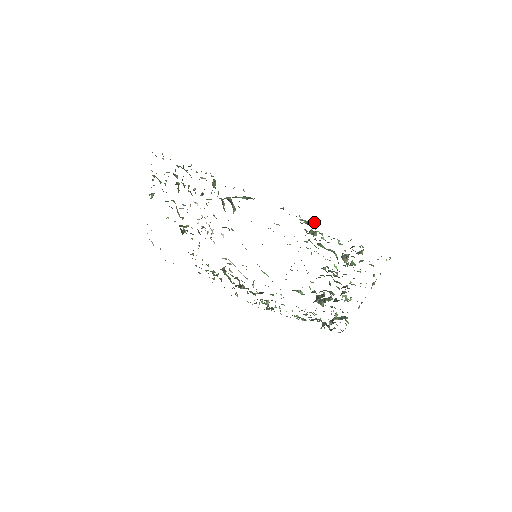
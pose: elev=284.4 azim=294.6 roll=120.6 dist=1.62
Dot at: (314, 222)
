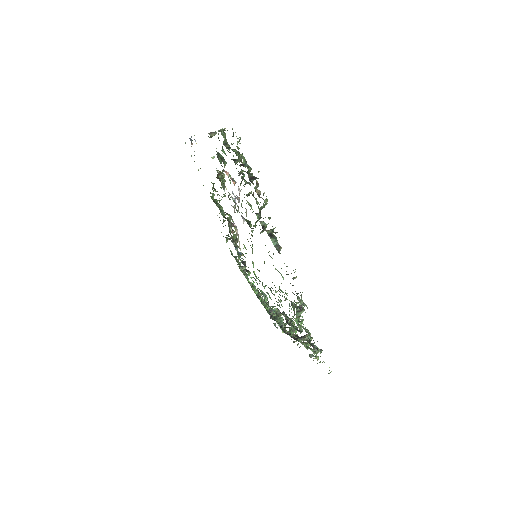
Dot at: occluded
